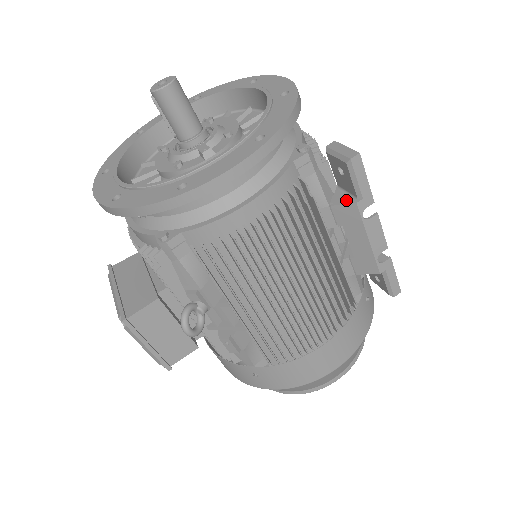
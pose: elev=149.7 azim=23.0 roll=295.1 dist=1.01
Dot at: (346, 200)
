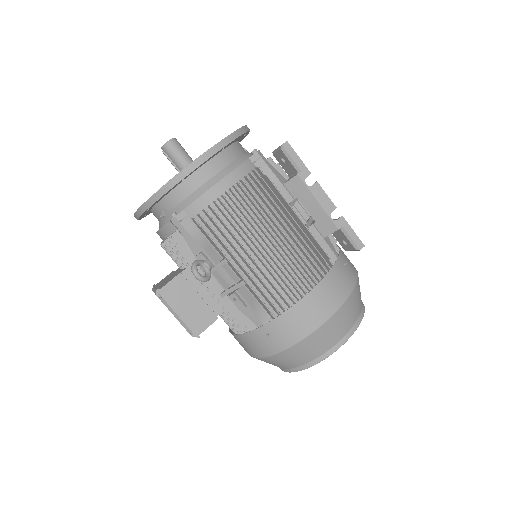
Dot at: (292, 177)
